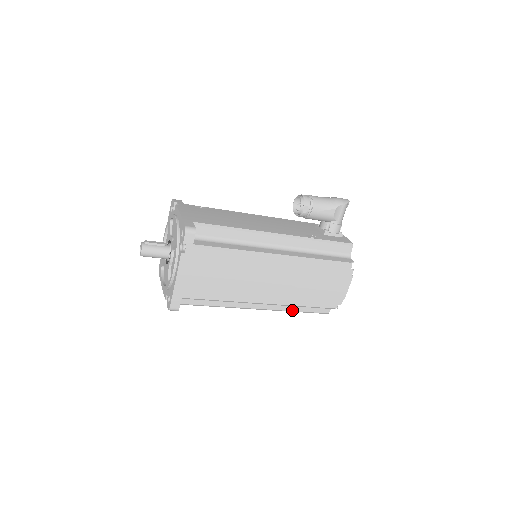
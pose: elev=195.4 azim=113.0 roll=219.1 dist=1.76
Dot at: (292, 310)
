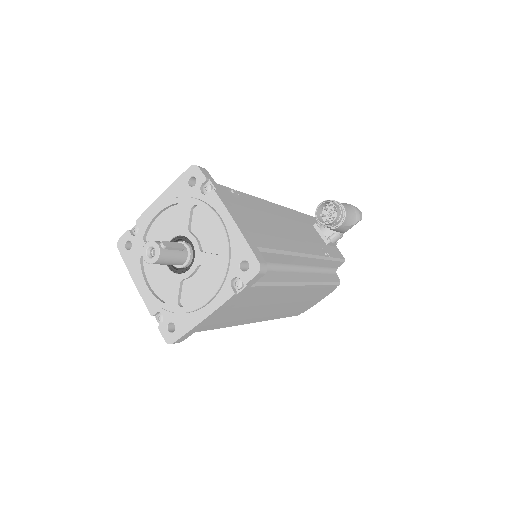
Dot at: occluded
